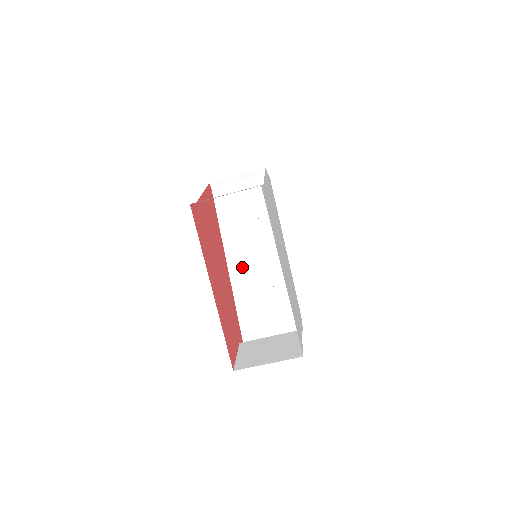
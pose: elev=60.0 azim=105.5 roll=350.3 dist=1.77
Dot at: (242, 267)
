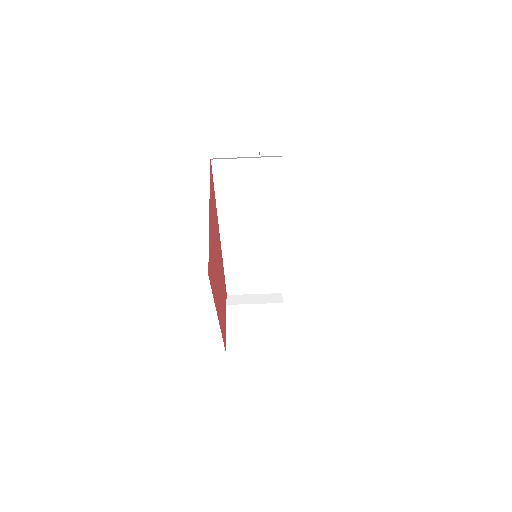
Dot at: (235, 241)
